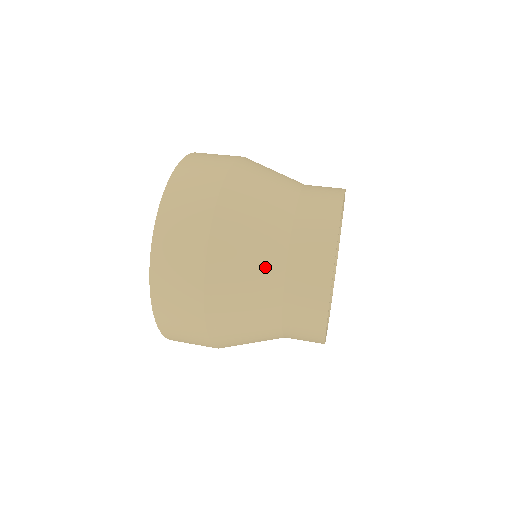
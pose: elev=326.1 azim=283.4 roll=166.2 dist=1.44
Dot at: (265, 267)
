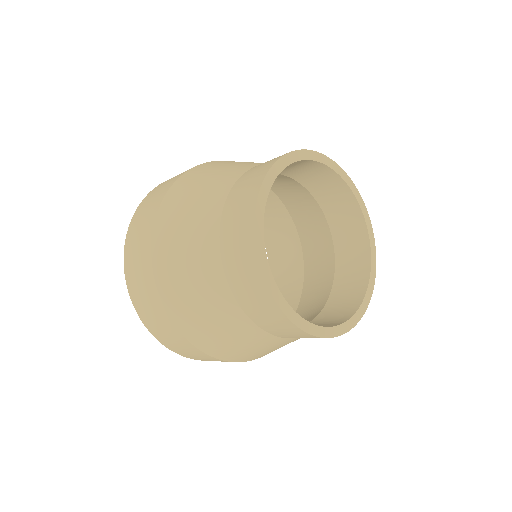
Dot at: (209, 287)
